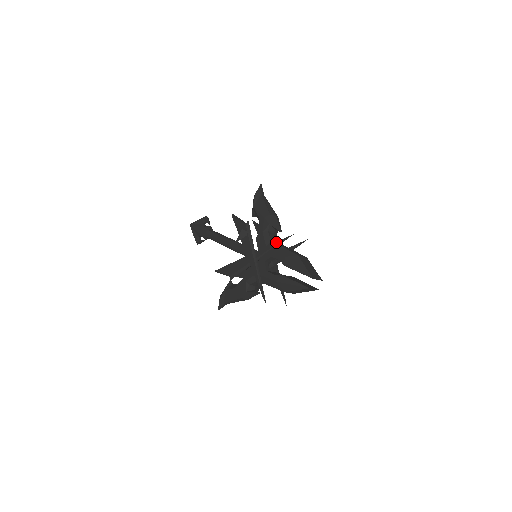
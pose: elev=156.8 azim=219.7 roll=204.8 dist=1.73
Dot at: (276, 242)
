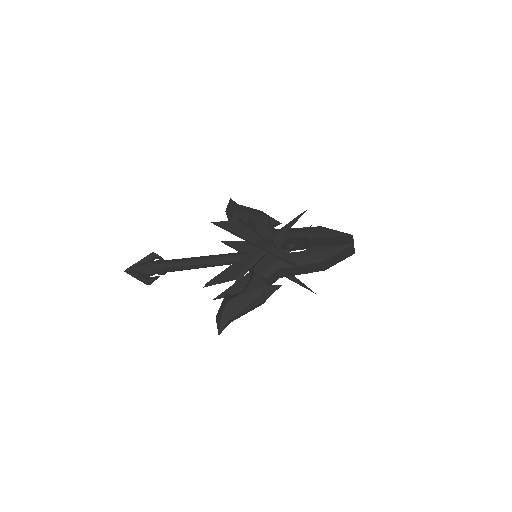
Dot at: (290, 221)
